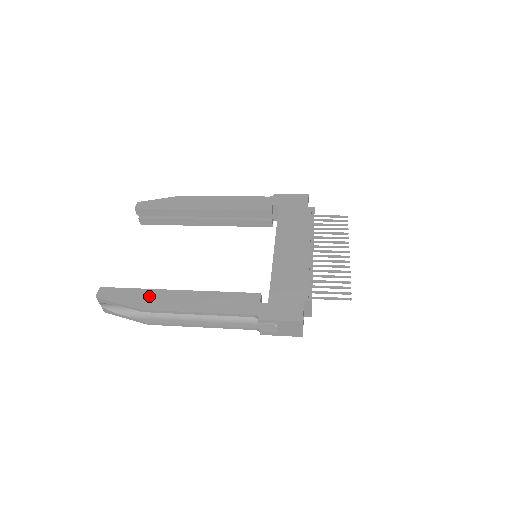
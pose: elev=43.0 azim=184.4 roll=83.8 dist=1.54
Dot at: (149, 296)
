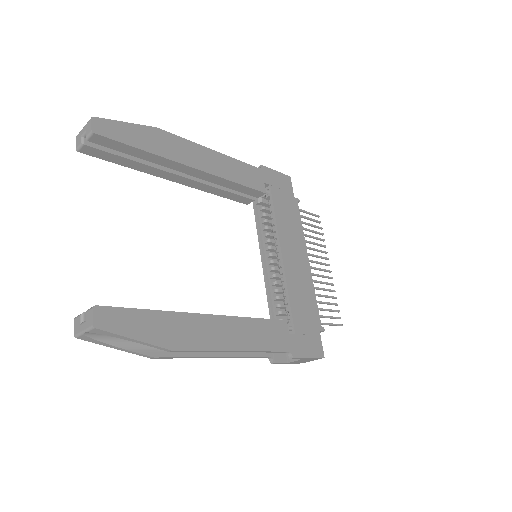
Dot at: (175, 325)
